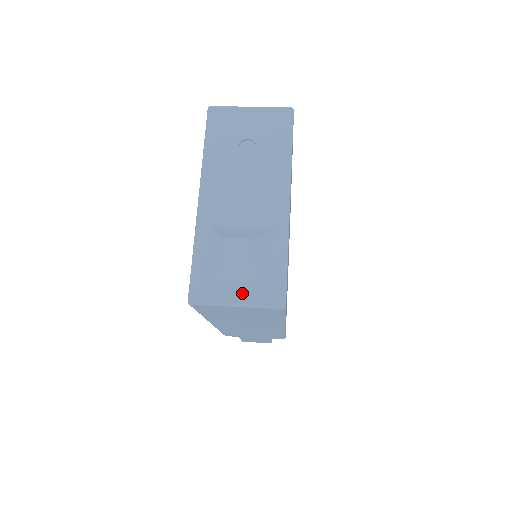
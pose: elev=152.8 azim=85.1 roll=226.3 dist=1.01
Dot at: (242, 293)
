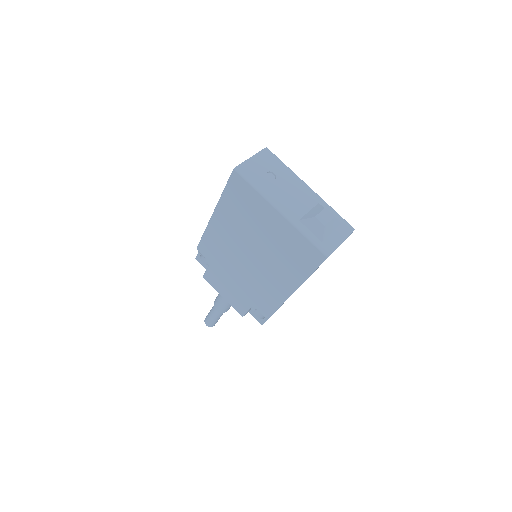
Dot at: (338, 236)
